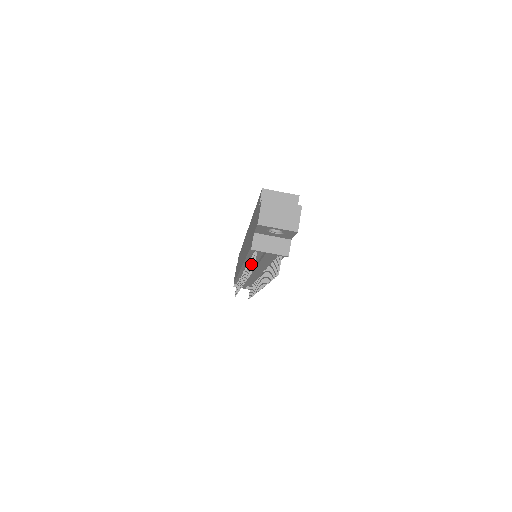
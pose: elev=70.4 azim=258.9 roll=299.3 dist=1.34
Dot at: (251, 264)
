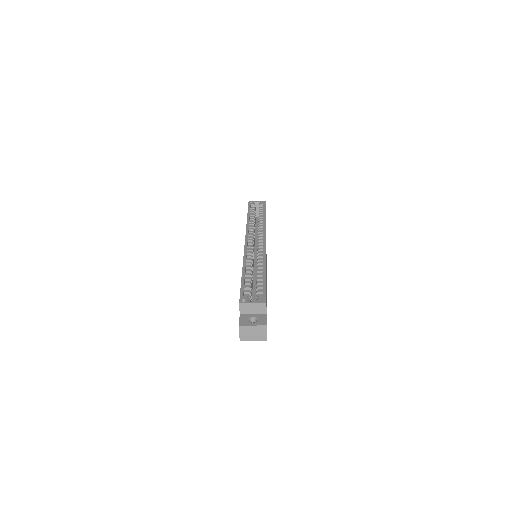
Dot at: occluded
